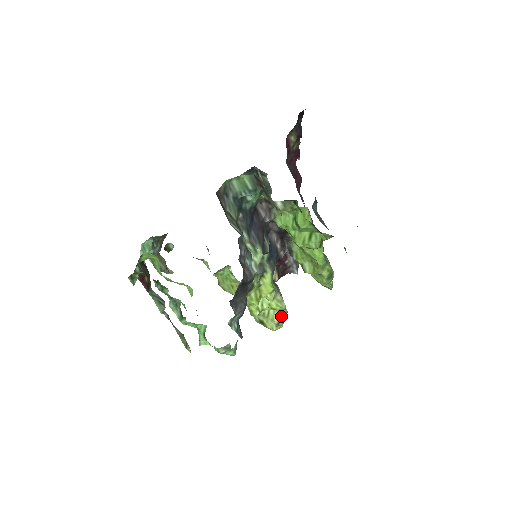
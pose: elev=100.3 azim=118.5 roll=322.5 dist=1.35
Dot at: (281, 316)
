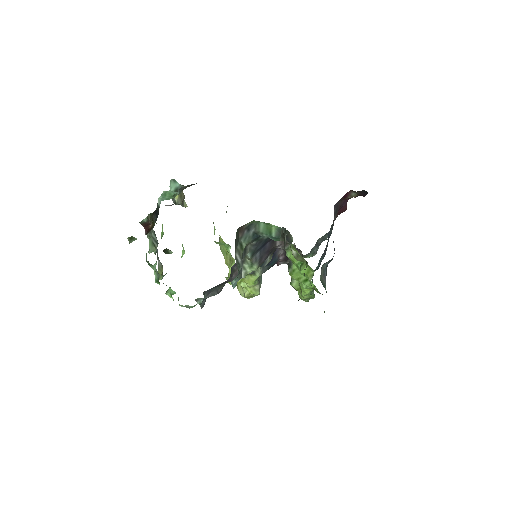
Dot at: (252, 295)
